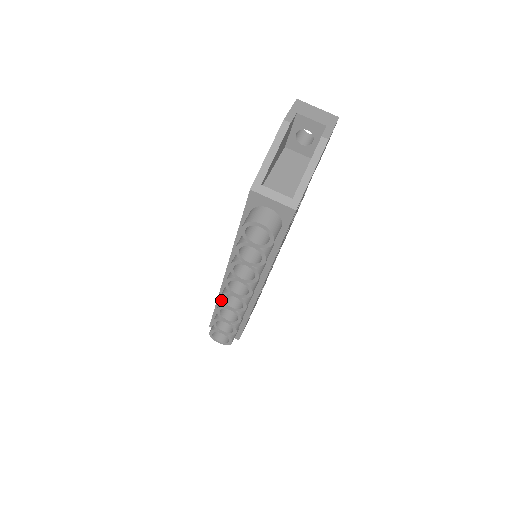
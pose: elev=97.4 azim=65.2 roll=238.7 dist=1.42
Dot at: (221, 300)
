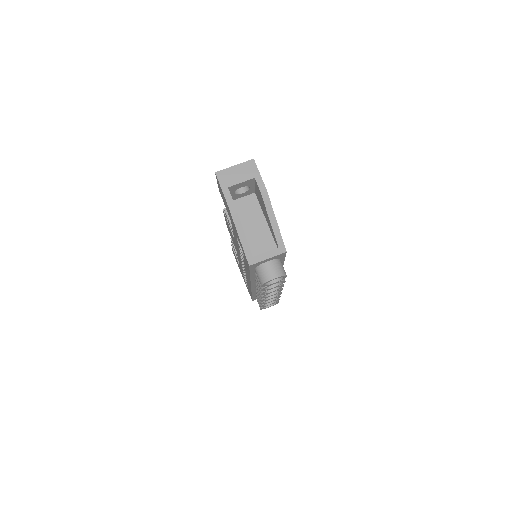
Dot at: (262, 301)
